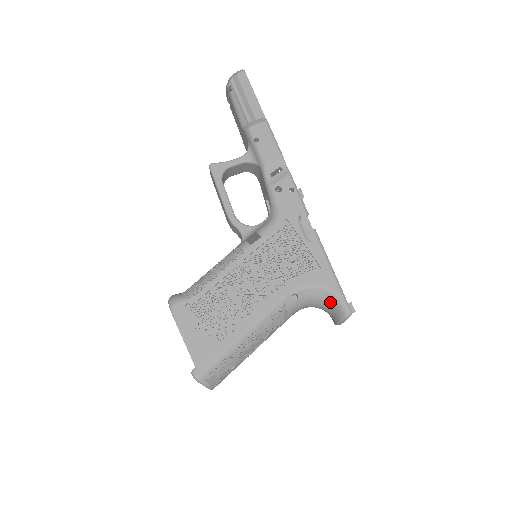
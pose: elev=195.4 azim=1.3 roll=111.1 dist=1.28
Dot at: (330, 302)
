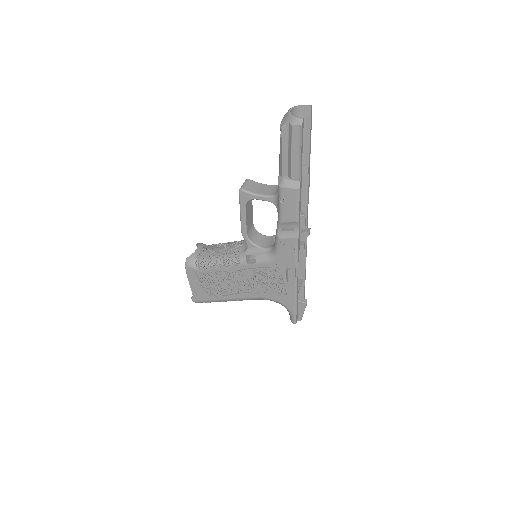
Dot at: (287, 310)
